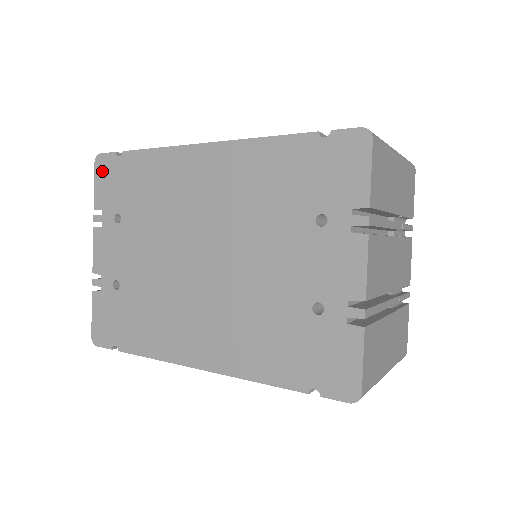
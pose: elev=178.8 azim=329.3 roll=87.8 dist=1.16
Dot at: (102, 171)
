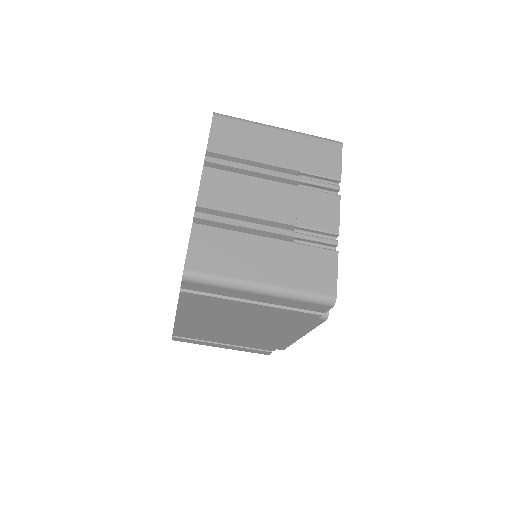
Dot at: occluded
